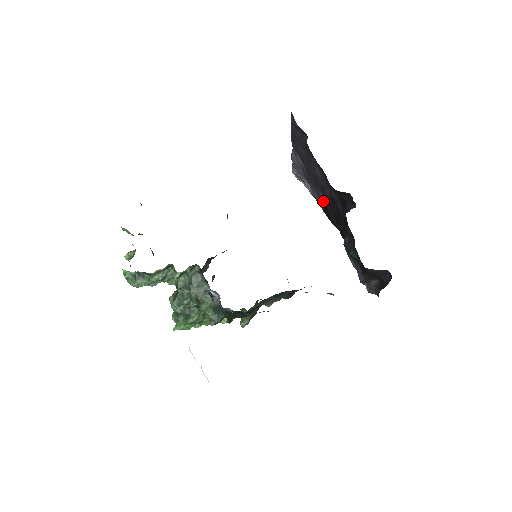
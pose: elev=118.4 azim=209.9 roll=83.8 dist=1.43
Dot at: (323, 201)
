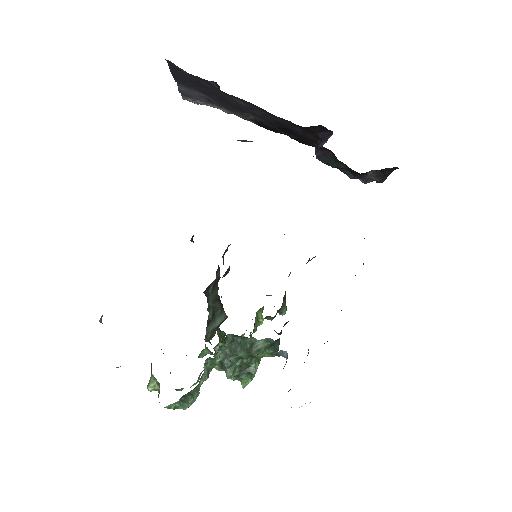
Dot at: (256, 120)
